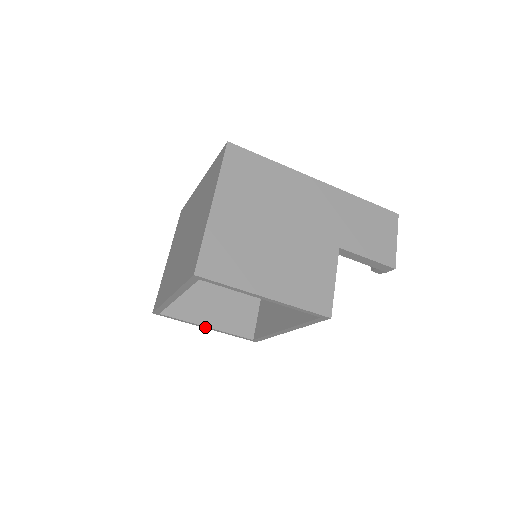
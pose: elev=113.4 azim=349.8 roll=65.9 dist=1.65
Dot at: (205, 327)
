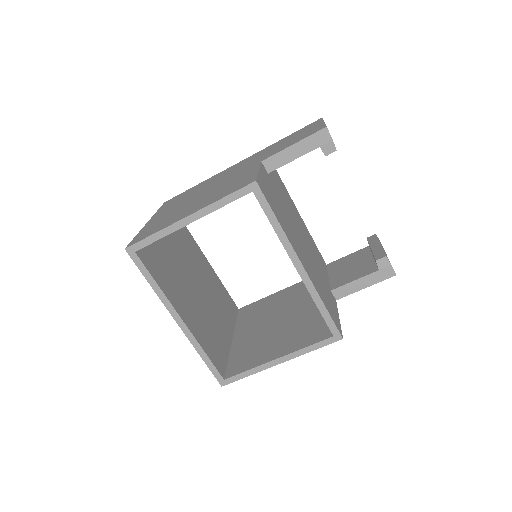
Dot at: (276, 362)
